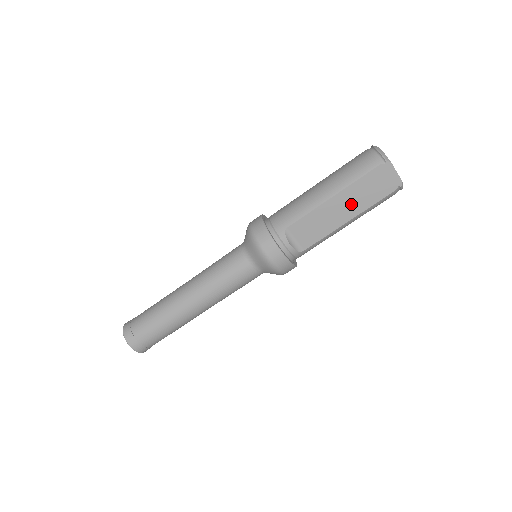
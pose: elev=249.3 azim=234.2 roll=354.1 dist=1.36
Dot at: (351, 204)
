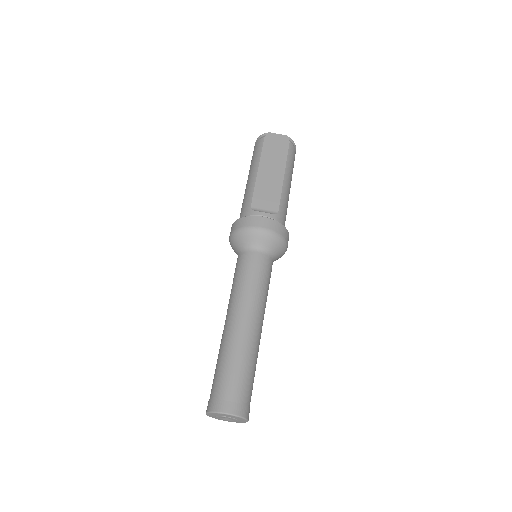
Dot at: (274, 166)
